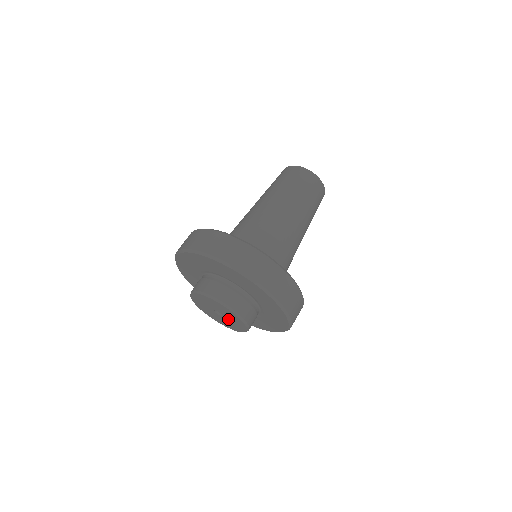
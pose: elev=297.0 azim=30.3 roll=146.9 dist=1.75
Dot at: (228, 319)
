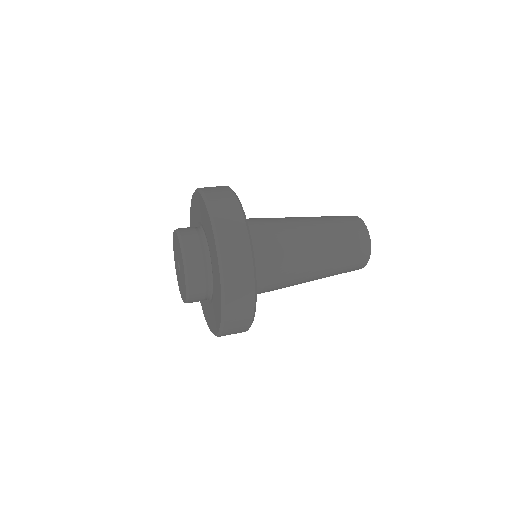
Dot at: (181, 274)
